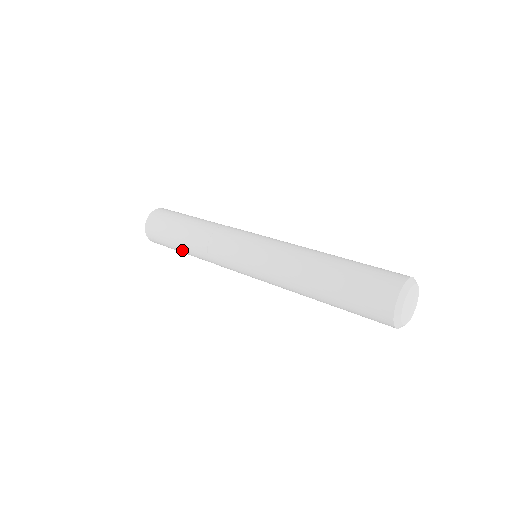
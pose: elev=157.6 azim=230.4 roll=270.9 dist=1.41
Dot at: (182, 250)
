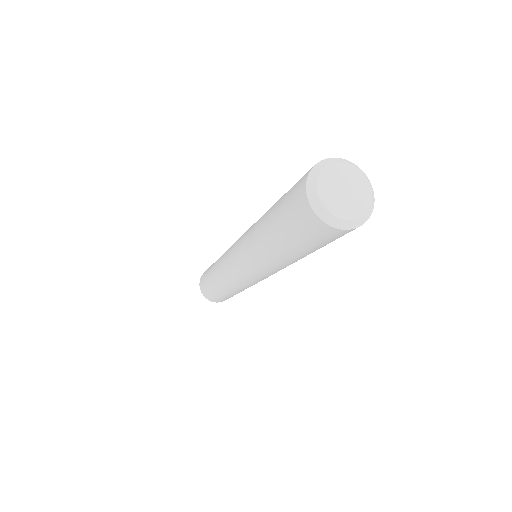
Dot at: (210, 272)
